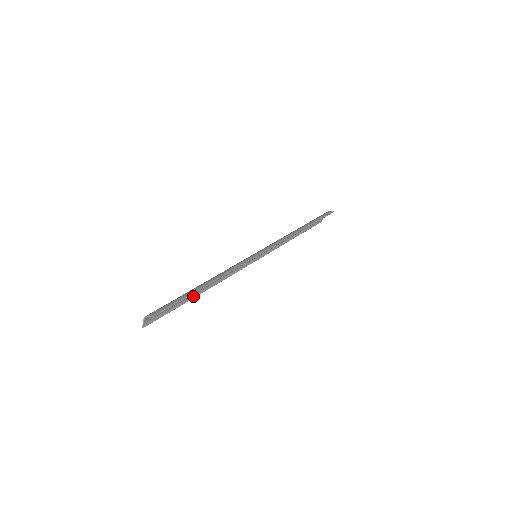
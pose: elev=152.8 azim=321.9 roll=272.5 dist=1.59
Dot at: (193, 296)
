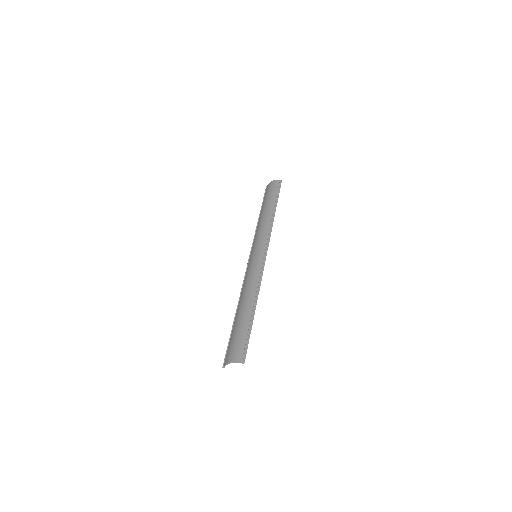
Dot at: (236, 318)
